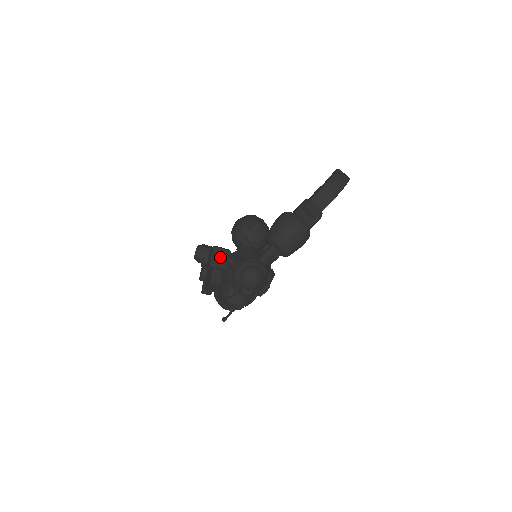
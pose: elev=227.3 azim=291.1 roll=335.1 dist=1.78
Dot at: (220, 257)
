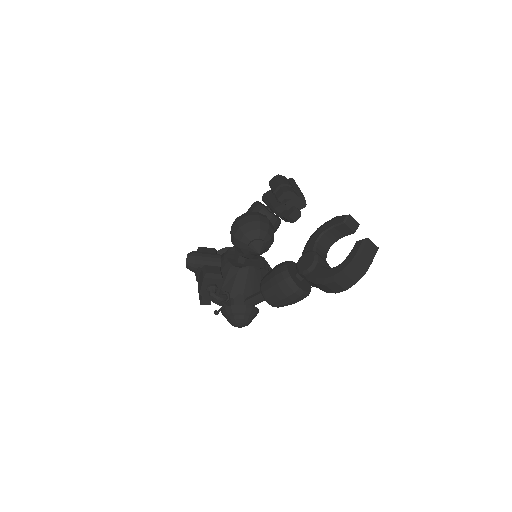
Dot at: (209, 295)
